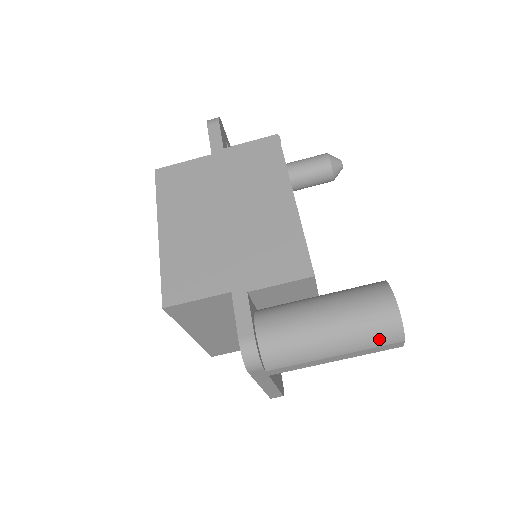
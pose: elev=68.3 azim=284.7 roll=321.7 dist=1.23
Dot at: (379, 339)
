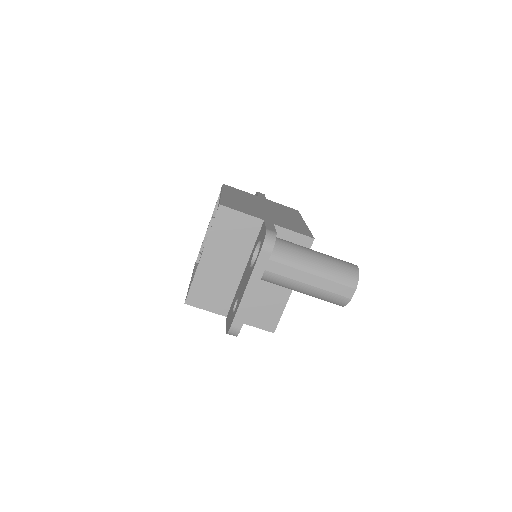
Dot at: (343, 277)
